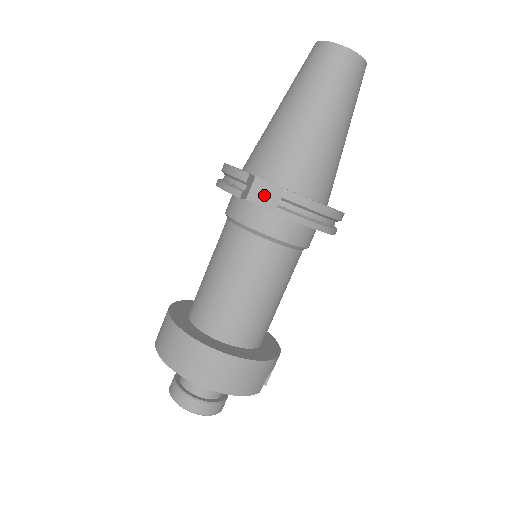
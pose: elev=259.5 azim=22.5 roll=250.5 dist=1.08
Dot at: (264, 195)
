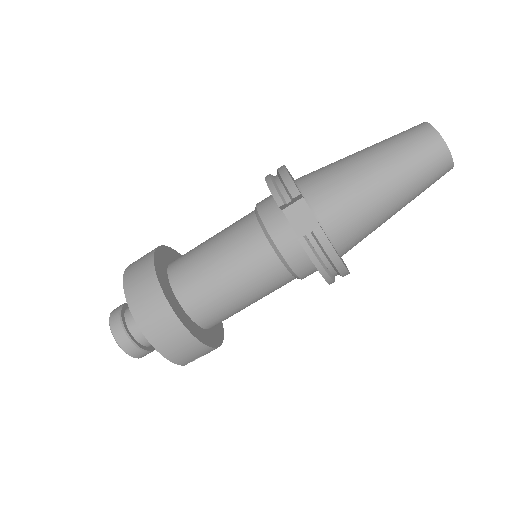
Dot at: (299, 217)
